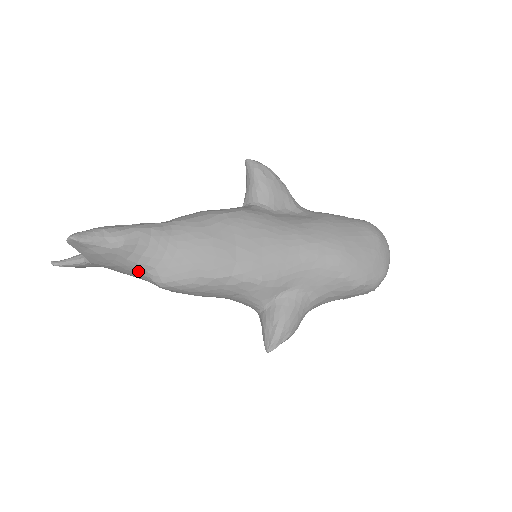
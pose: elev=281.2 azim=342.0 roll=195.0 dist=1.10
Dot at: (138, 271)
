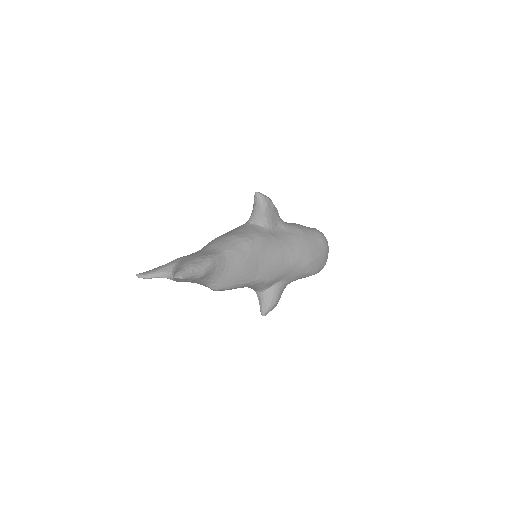
Dot at: (203, 283)
